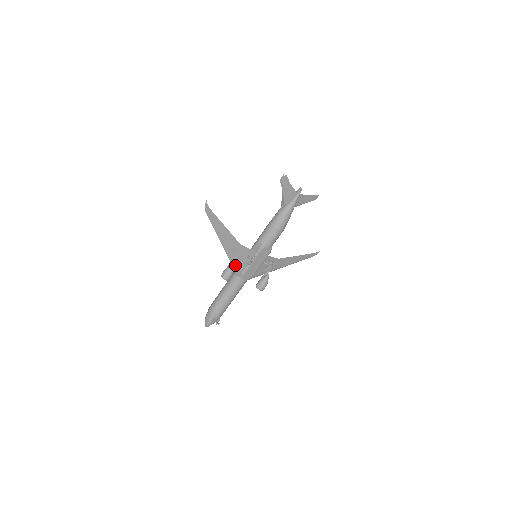
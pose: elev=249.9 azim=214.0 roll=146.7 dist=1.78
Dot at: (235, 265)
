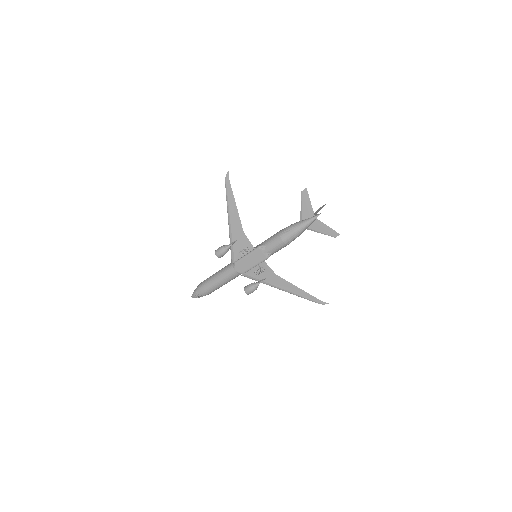
Dot at: (233, 250)
